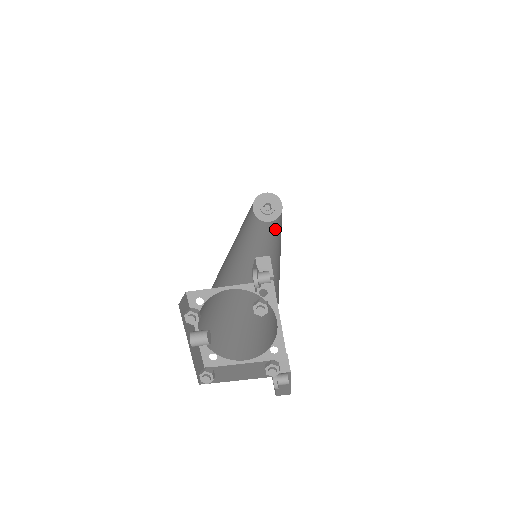
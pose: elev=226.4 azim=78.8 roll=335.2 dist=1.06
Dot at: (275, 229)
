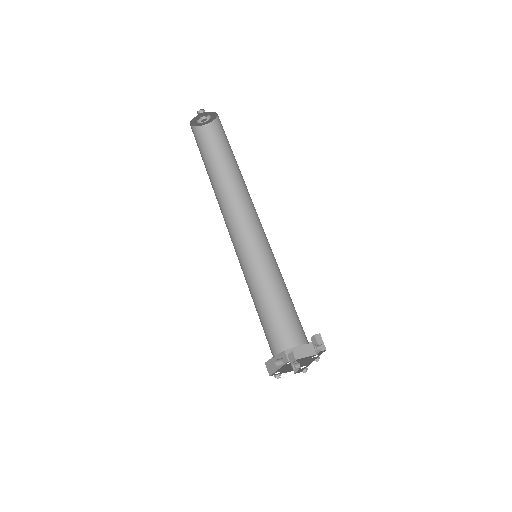
Dot at: (229, 151)
